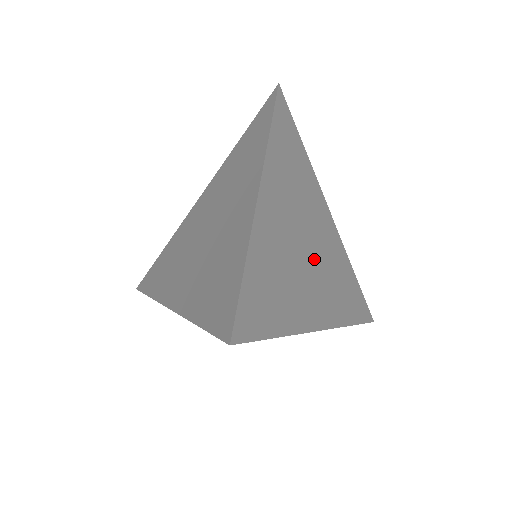
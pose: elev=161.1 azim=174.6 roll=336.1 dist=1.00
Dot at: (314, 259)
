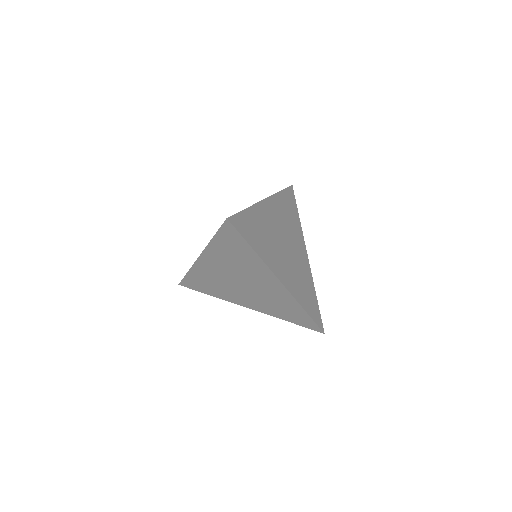
Dot at: (287, 255)
